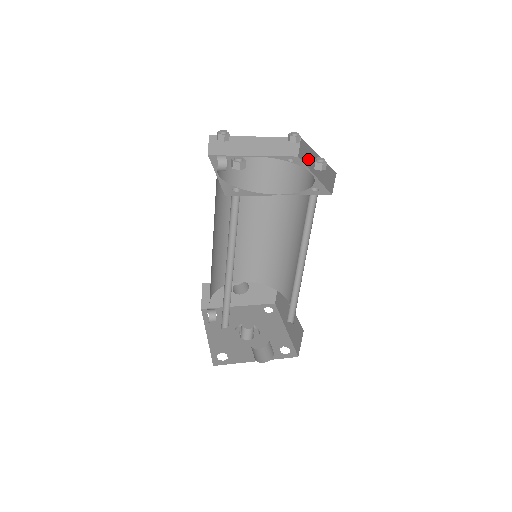
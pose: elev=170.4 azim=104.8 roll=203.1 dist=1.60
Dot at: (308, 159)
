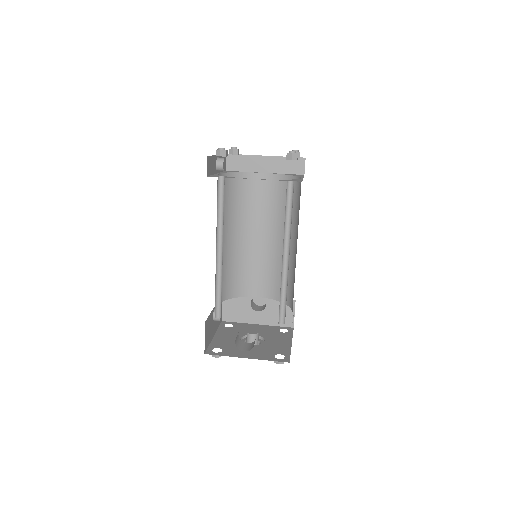
Dot at: occluded
